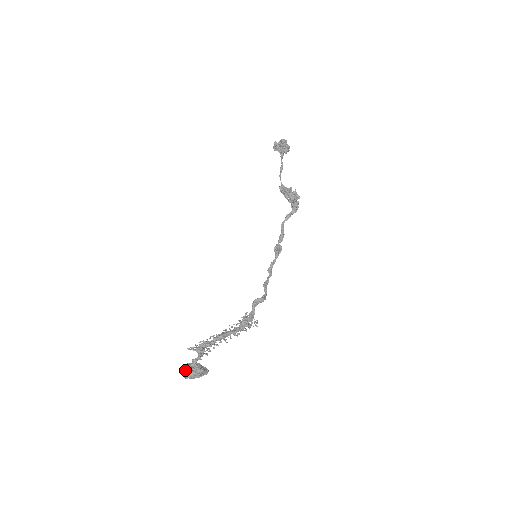
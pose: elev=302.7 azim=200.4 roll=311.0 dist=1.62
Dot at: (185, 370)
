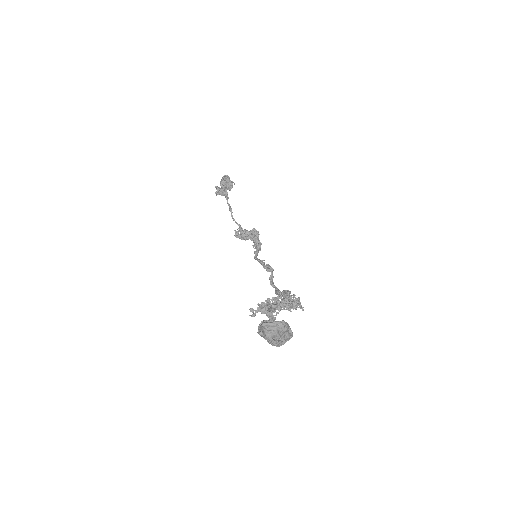
Dot at: (265, 323)
